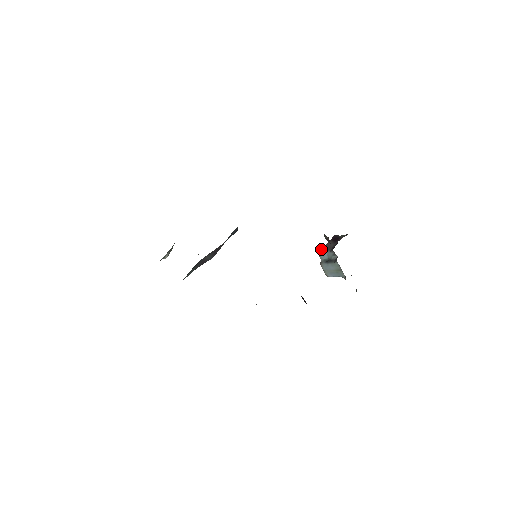
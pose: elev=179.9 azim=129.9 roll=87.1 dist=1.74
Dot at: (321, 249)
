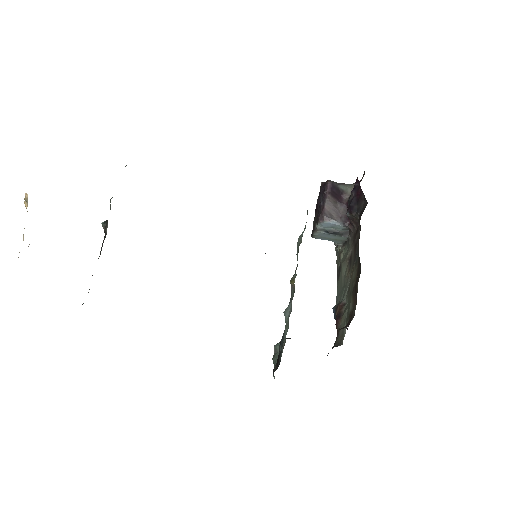
Dot at: (322, 213)
